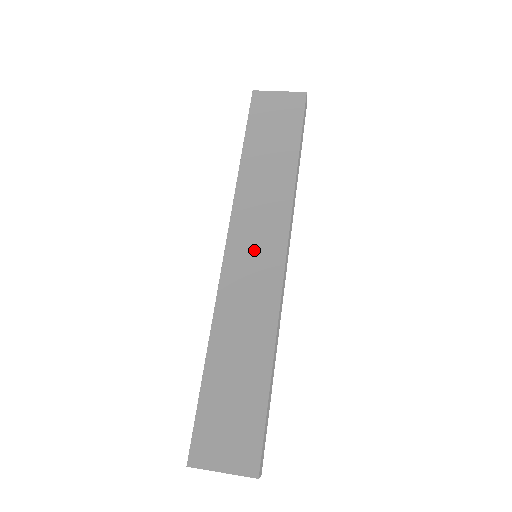
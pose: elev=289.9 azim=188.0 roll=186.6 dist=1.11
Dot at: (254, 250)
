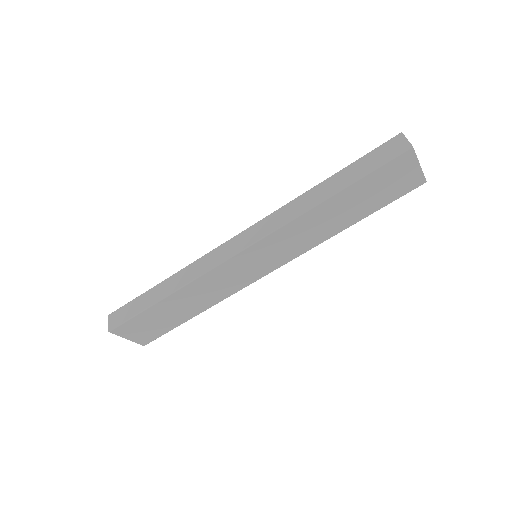
Dot at: (259, 260)
